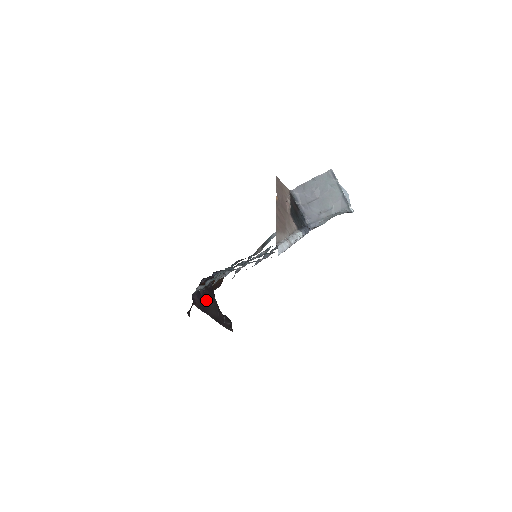
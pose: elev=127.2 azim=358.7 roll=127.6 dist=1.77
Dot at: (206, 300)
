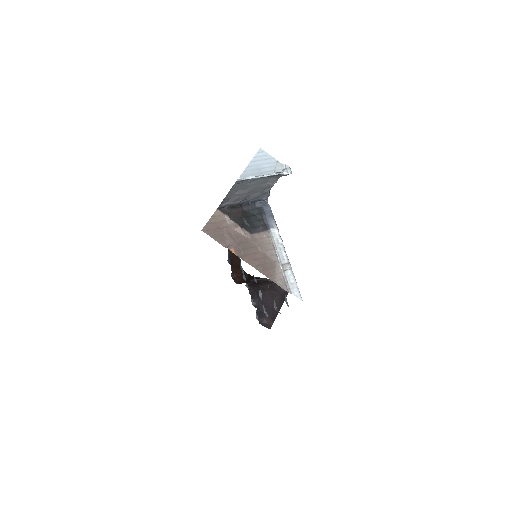
Dot at: (266, 307)
